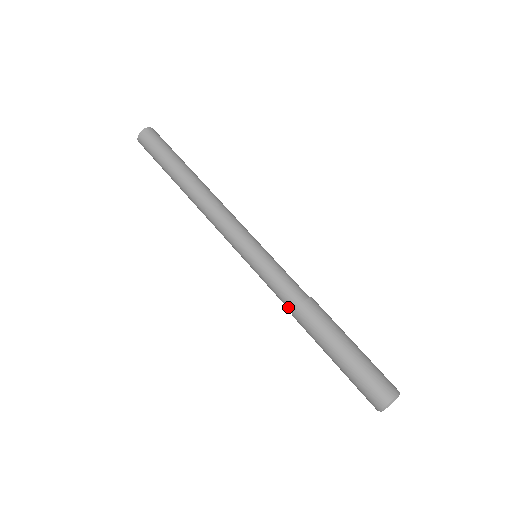
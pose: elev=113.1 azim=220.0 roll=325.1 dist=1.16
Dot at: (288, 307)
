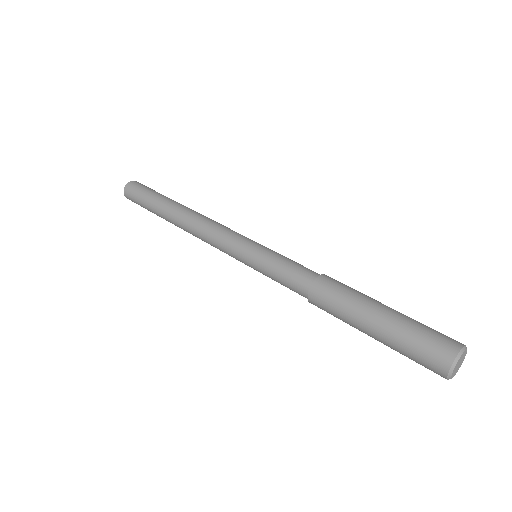
Dot at: (302, 291)
